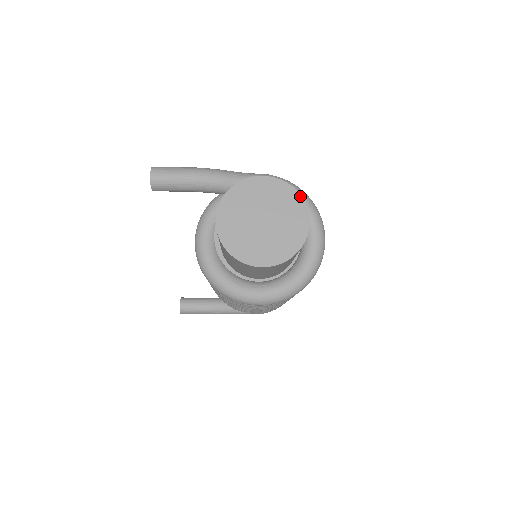
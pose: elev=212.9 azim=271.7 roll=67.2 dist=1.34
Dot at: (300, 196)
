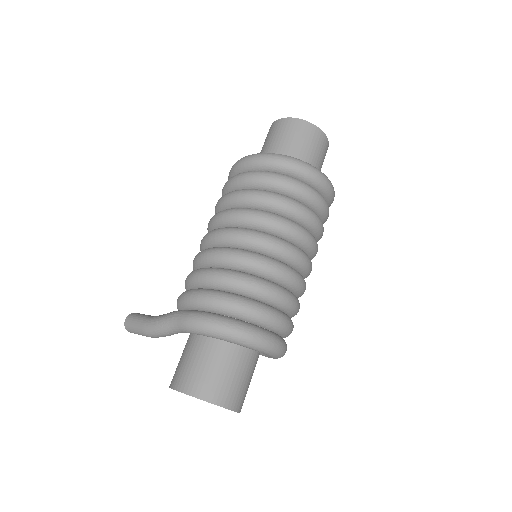
Dot at: occluded
